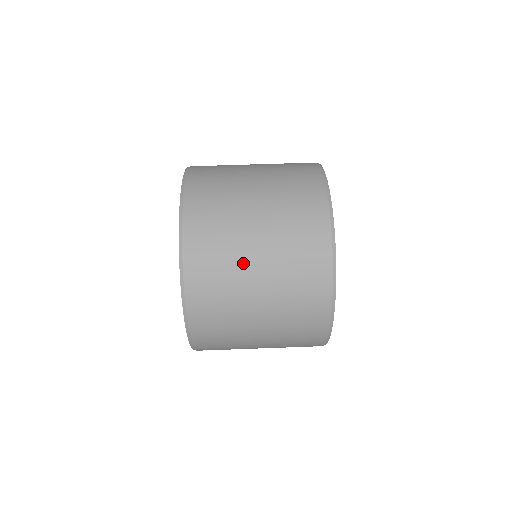
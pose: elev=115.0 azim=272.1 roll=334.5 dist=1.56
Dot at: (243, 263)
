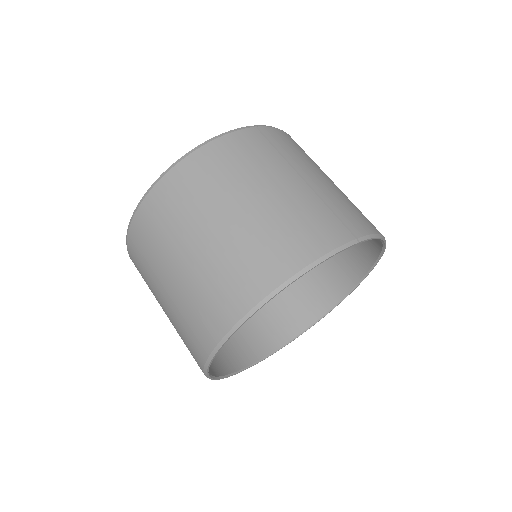
Dot at: (158, 279)
